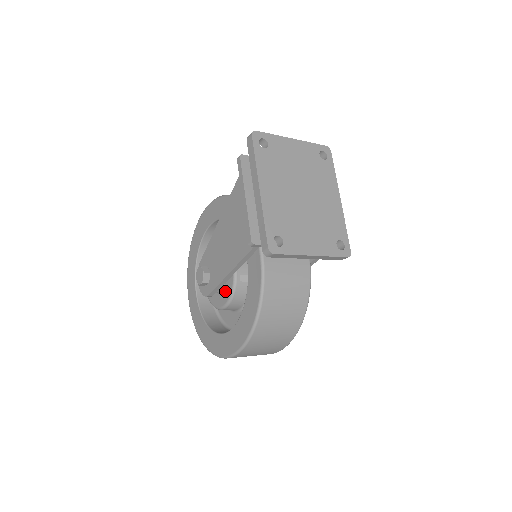
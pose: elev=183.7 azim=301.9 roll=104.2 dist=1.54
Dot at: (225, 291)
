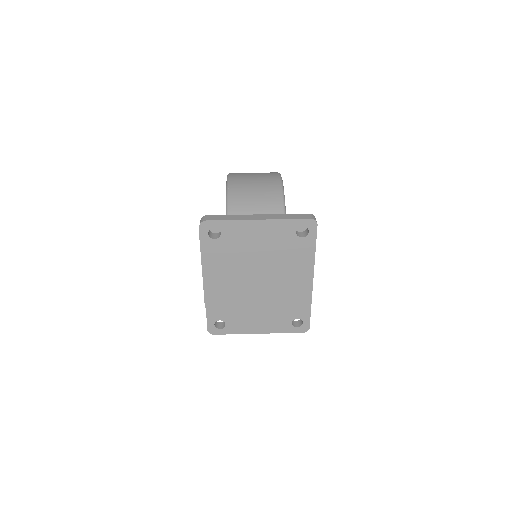
Dot at: occluded
